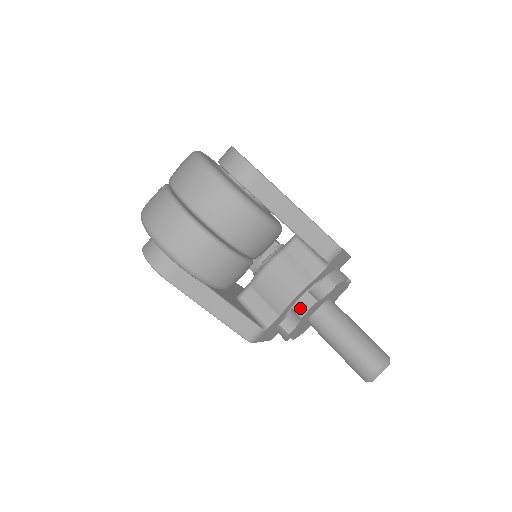
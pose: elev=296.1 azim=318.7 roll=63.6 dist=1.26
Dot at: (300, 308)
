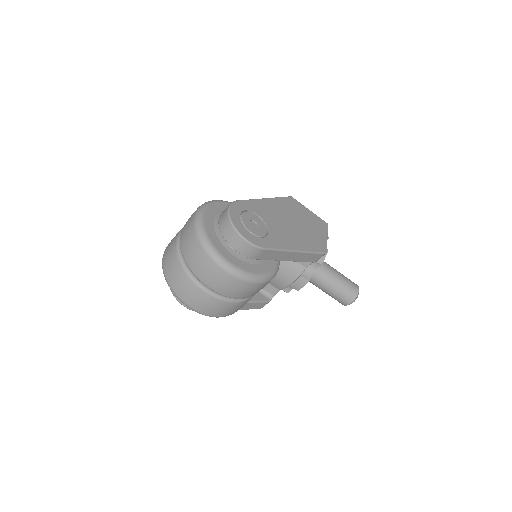
Dot at: (296, 286)
